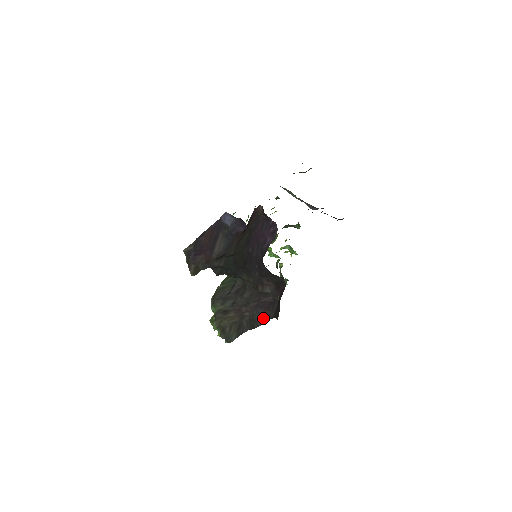
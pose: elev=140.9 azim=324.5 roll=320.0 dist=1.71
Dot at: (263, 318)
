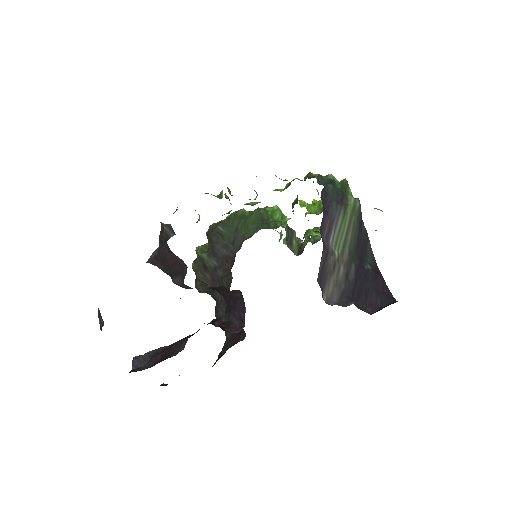
Dot at: occluded
